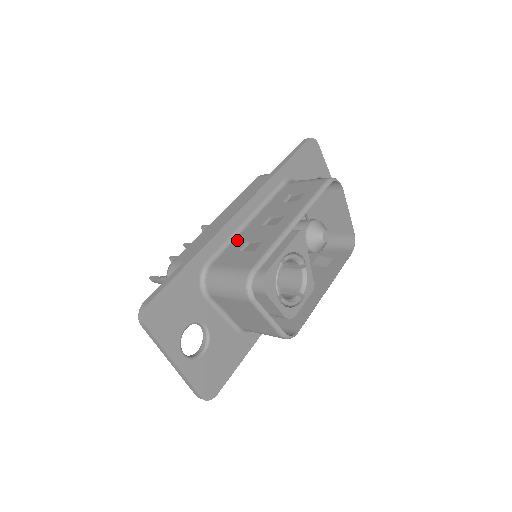
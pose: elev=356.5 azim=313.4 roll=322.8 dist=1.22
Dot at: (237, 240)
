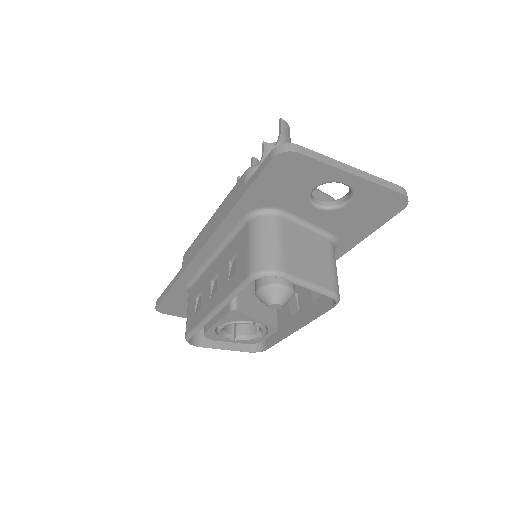
Dot at: (202, 278)
